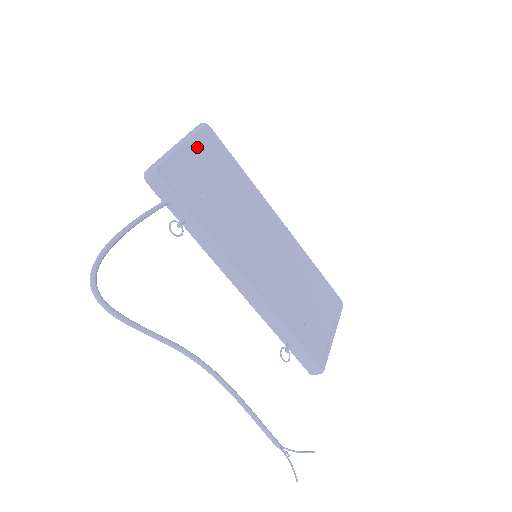
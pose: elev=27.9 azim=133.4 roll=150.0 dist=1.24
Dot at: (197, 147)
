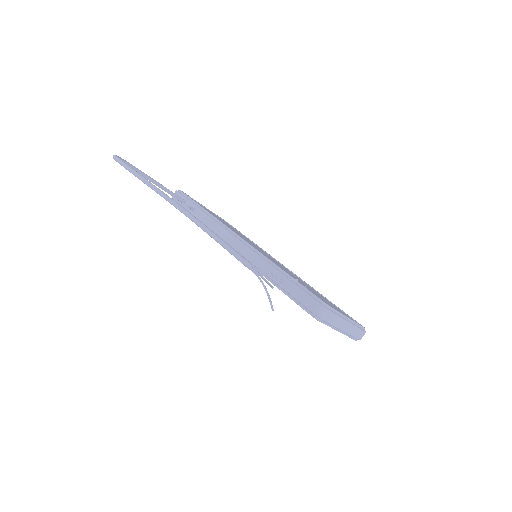
Dot at: occluded
